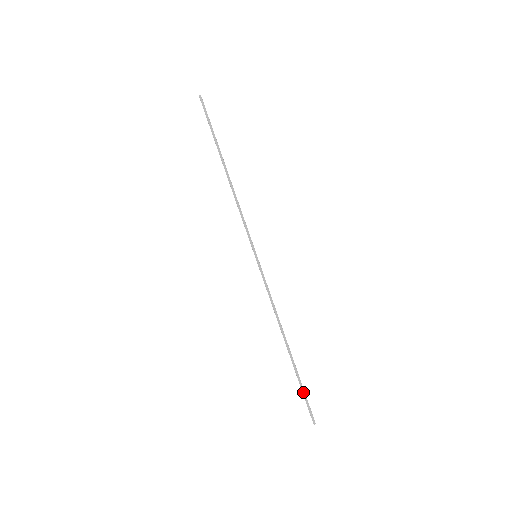
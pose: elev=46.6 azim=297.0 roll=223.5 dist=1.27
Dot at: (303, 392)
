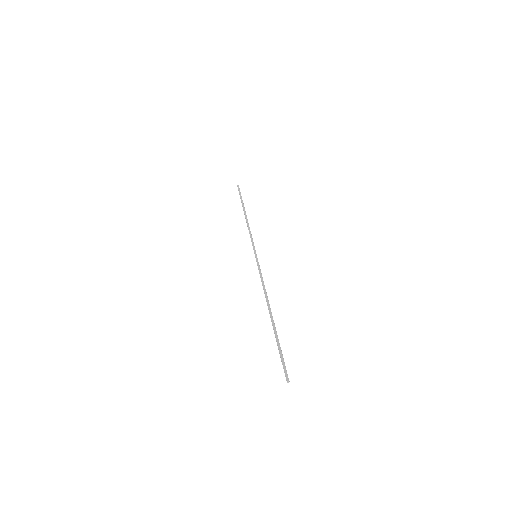
Dot at: (279, 351)
